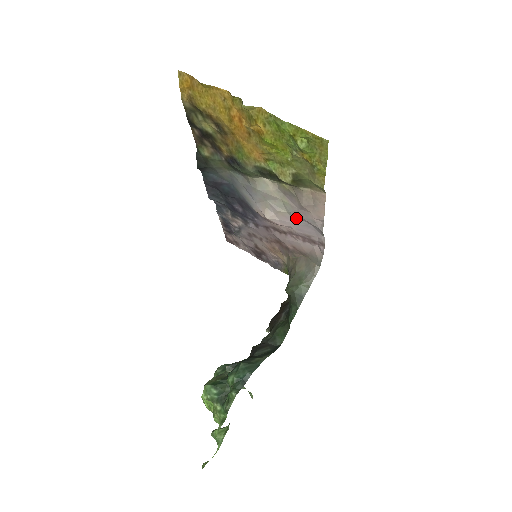
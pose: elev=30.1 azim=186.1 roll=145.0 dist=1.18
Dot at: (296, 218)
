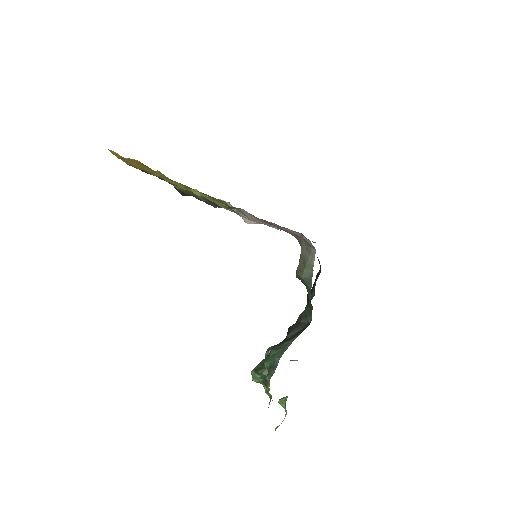
Dot at: occluded
